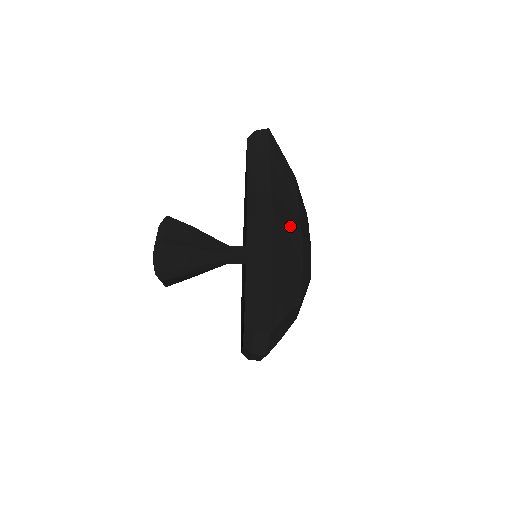
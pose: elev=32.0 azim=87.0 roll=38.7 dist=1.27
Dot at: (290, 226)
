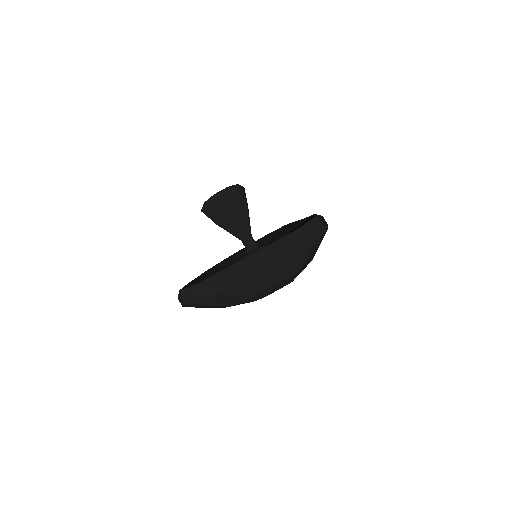
Dot at: occluded
